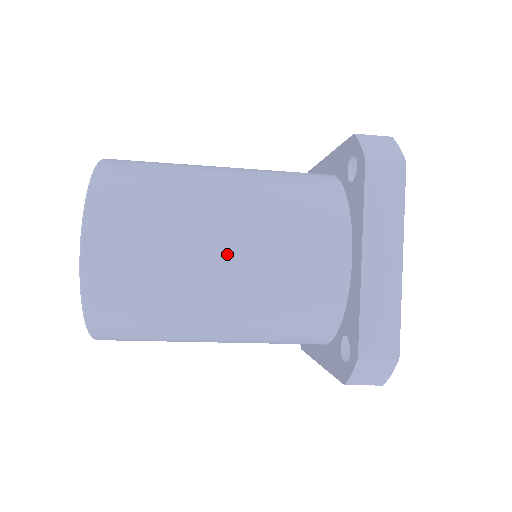
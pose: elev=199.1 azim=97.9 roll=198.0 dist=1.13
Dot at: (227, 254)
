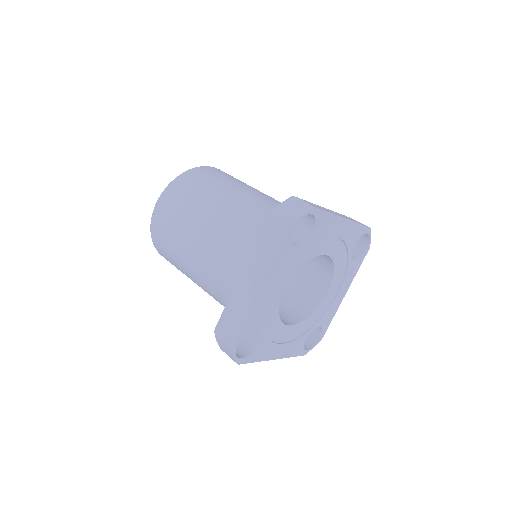
Dot at: (200, 239)
